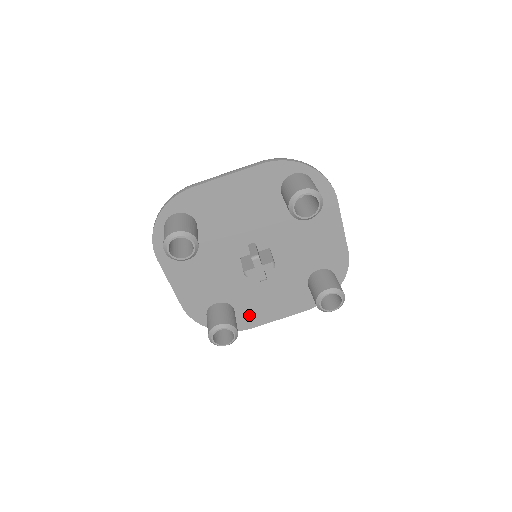
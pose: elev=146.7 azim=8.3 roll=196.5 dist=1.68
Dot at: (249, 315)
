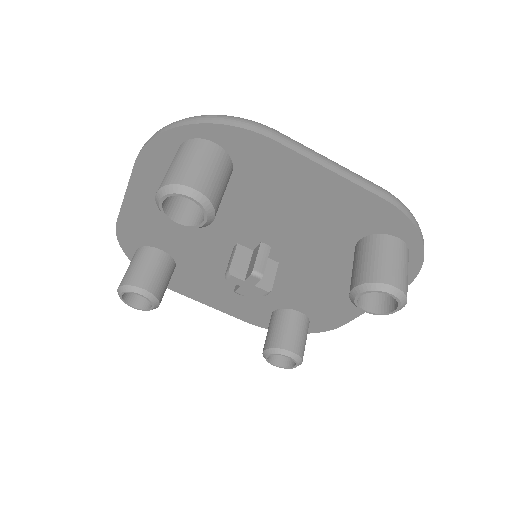
Dot at: (185, 283)
